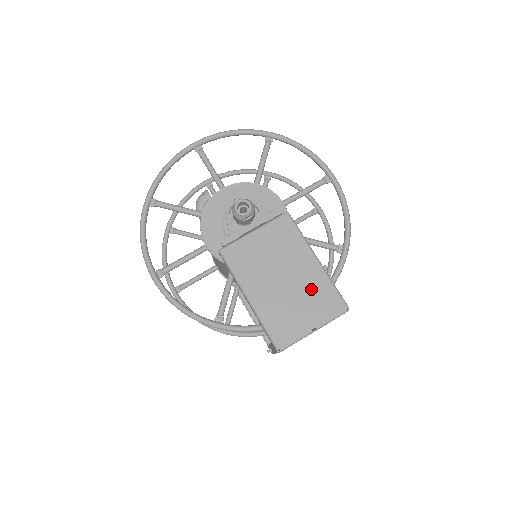
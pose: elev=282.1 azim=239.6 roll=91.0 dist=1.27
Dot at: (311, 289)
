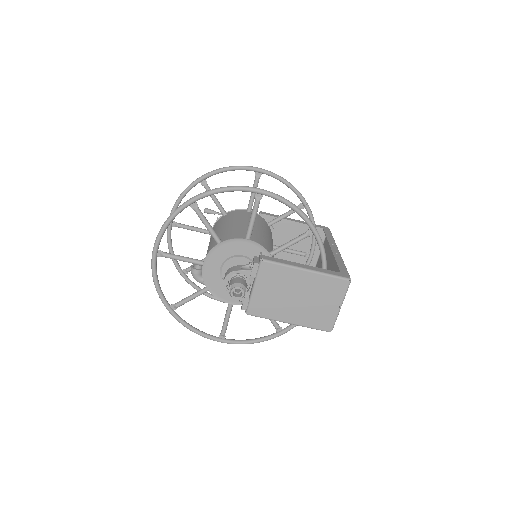
Dot at: (319, 289)
